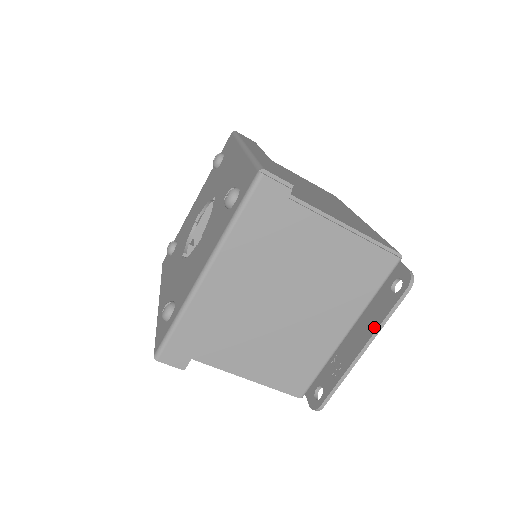
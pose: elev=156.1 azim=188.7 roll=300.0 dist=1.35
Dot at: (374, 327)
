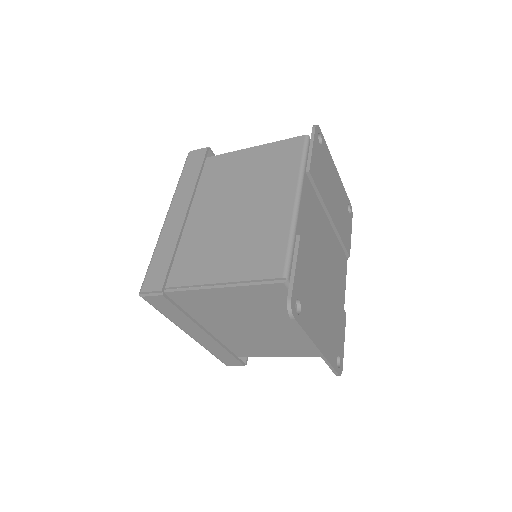
Dot at: occluded
